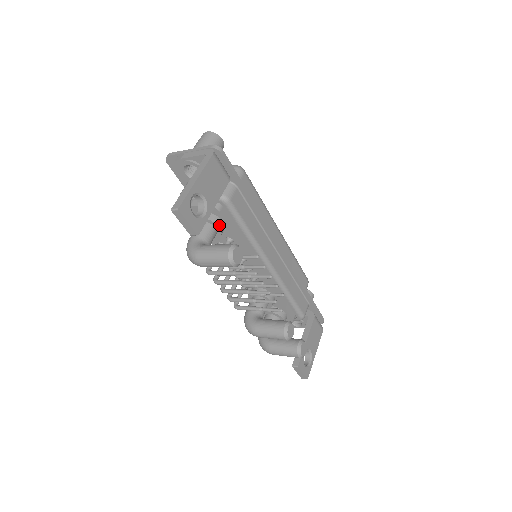
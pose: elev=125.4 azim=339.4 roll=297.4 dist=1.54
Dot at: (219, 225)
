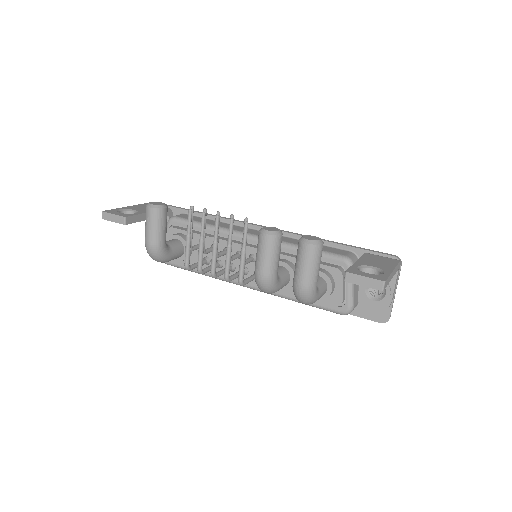
Dot at: (177, 235)
